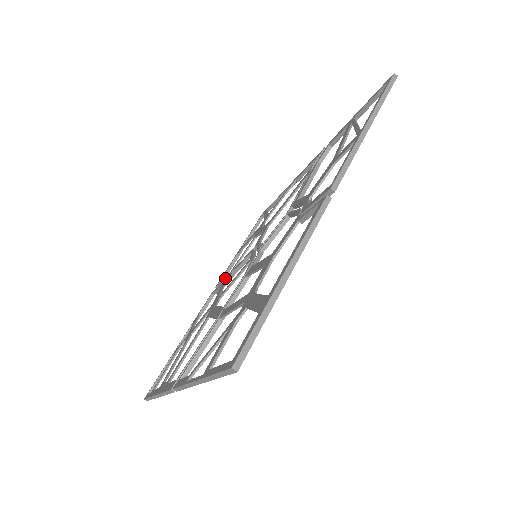
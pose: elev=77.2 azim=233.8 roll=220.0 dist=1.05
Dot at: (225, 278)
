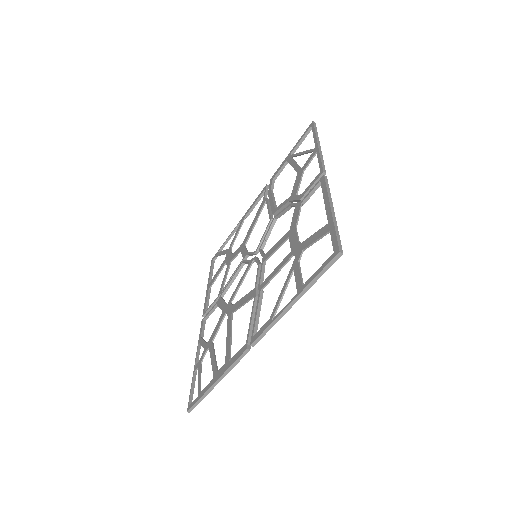
Dot at: (216, 299)
